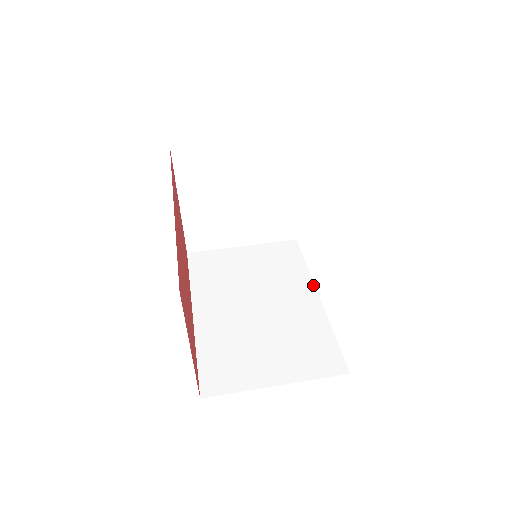
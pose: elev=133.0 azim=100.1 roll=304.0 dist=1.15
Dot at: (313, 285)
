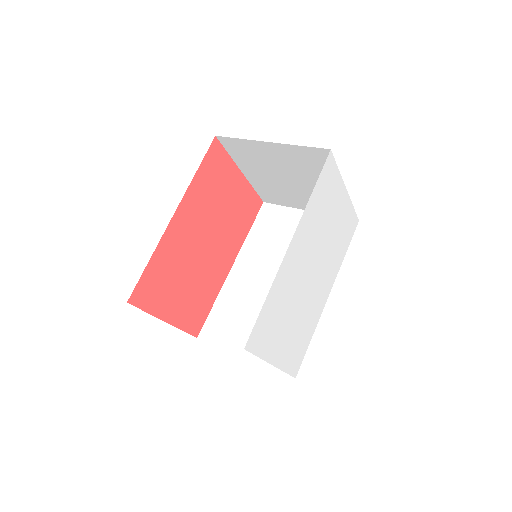
Dot at: (333, 281)
